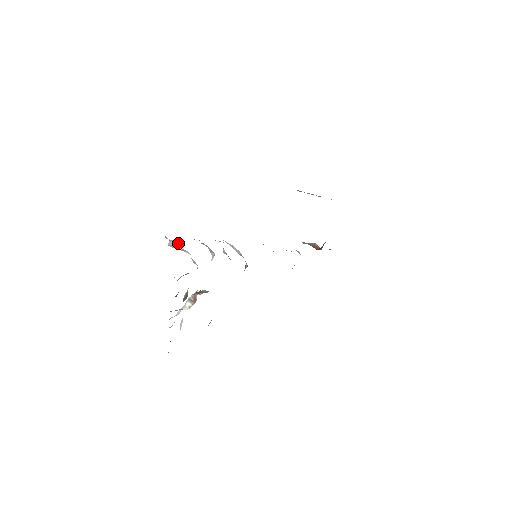
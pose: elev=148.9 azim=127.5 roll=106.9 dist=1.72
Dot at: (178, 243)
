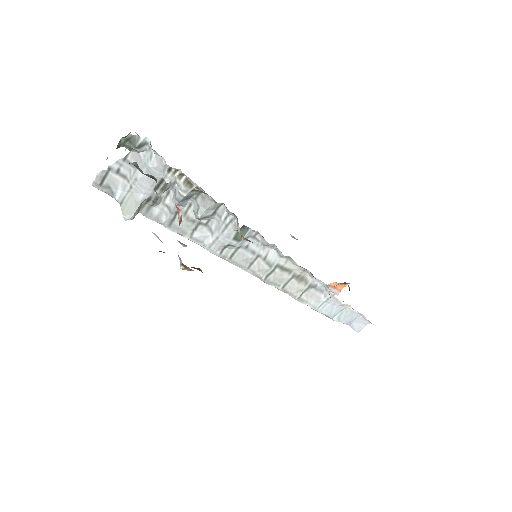
Dot at: (131, 197)
